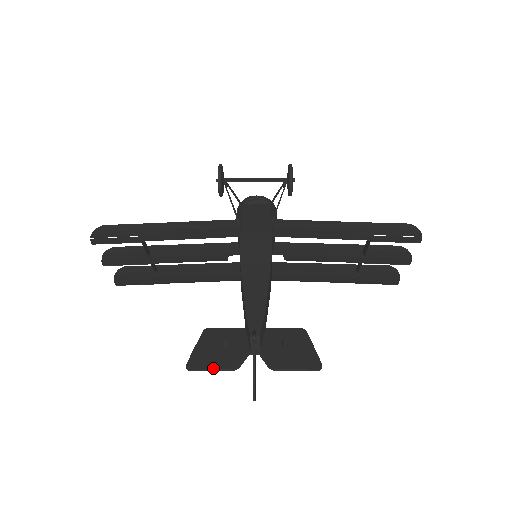
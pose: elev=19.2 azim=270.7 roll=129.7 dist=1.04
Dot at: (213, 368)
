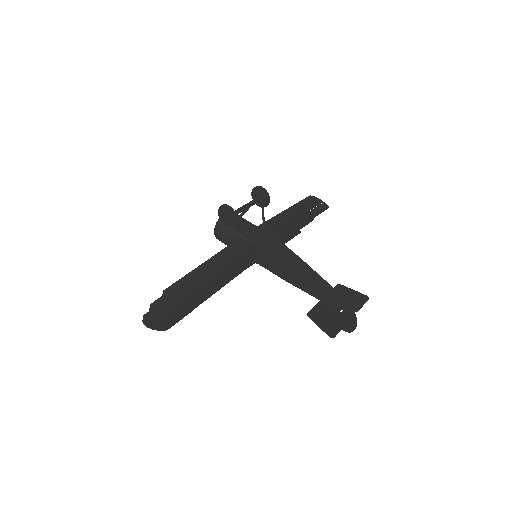
Dot at: (340, 329)
